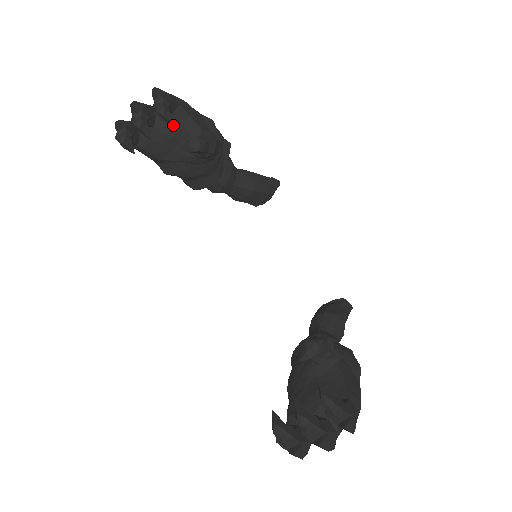
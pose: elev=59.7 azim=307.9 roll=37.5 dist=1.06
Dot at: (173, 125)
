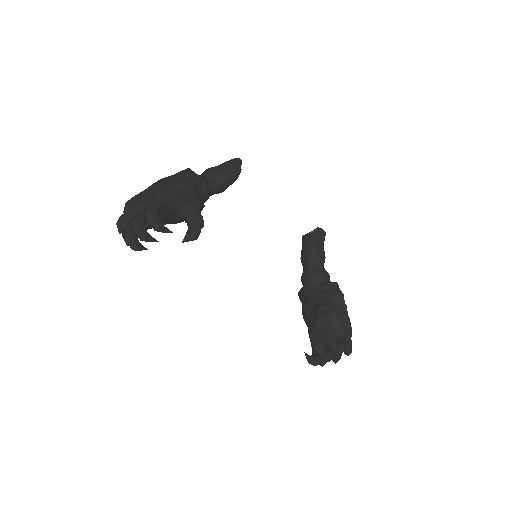
Dot at: (171, 232)
